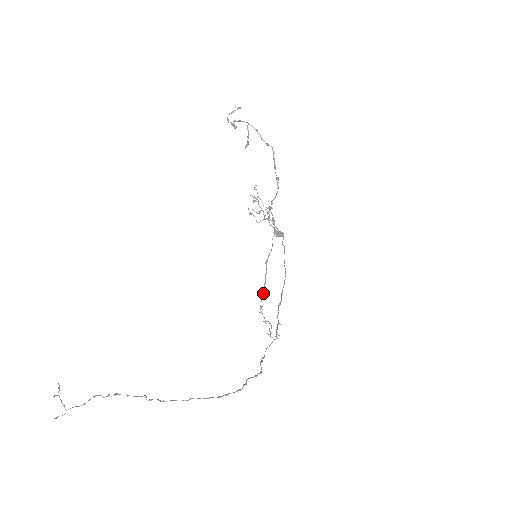
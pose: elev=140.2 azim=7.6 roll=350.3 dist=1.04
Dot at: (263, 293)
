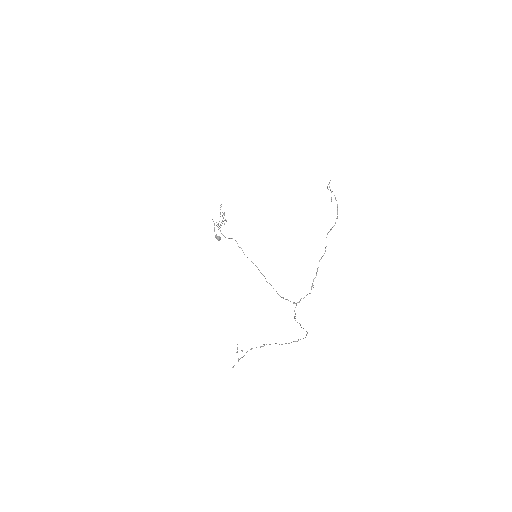
Dot at: occluded
